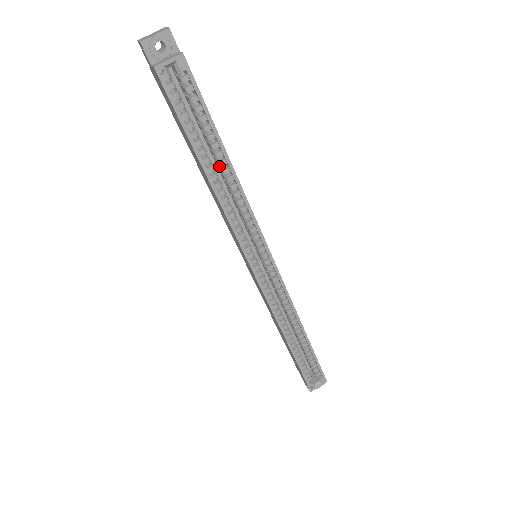
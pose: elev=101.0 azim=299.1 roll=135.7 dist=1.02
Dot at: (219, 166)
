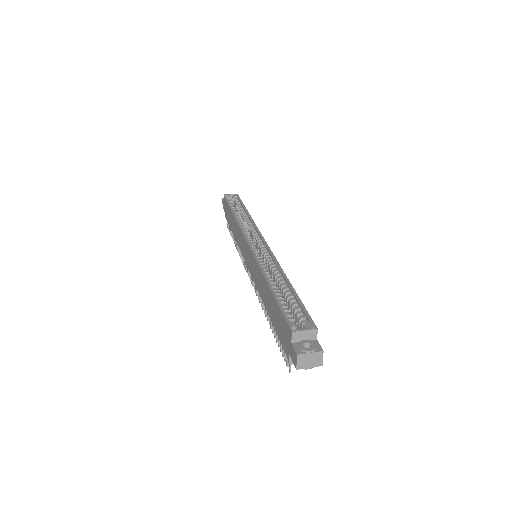
Dot at: (242, 219)
